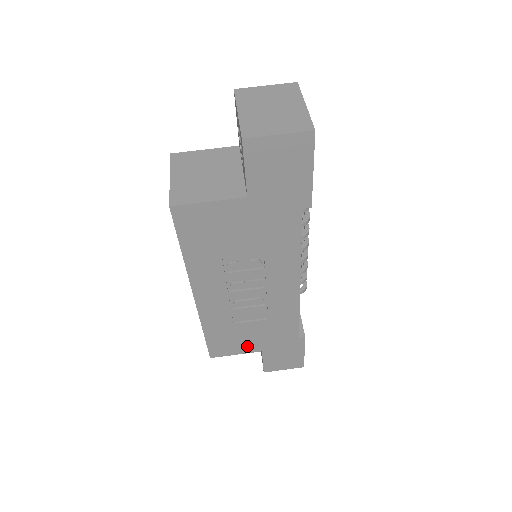
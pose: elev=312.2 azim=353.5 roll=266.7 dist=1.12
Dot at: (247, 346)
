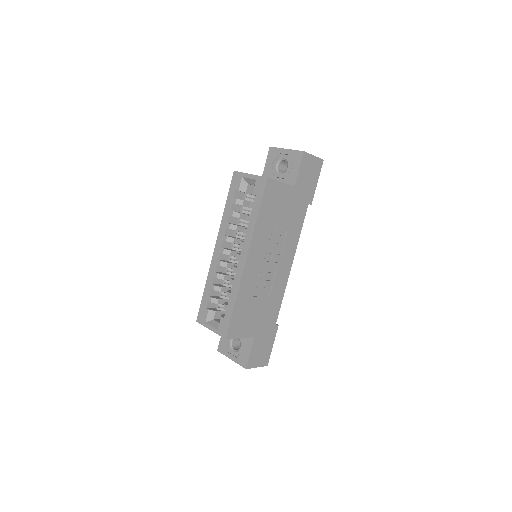
Dot at: (249, 328)
